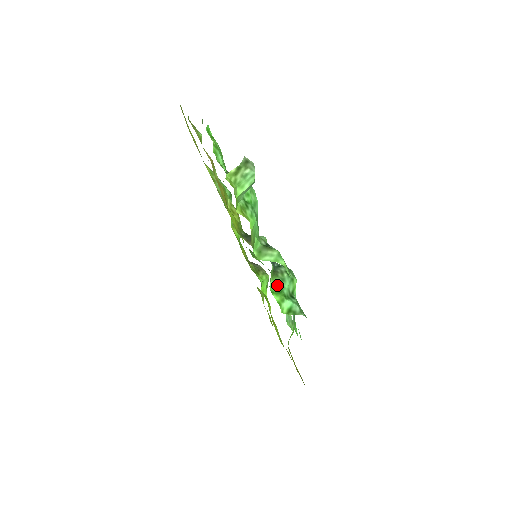
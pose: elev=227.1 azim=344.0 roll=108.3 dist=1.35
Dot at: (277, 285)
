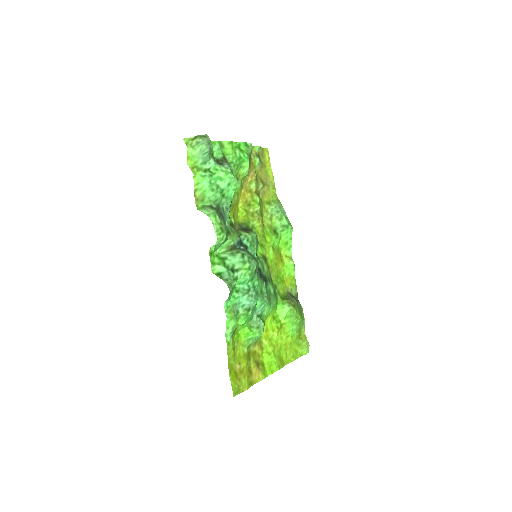
Dot at: (225, 254)
